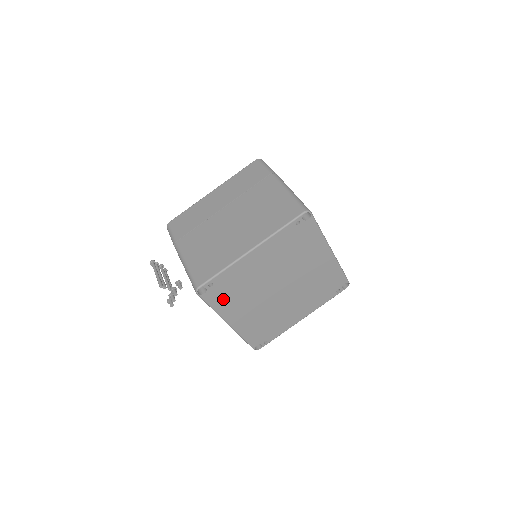
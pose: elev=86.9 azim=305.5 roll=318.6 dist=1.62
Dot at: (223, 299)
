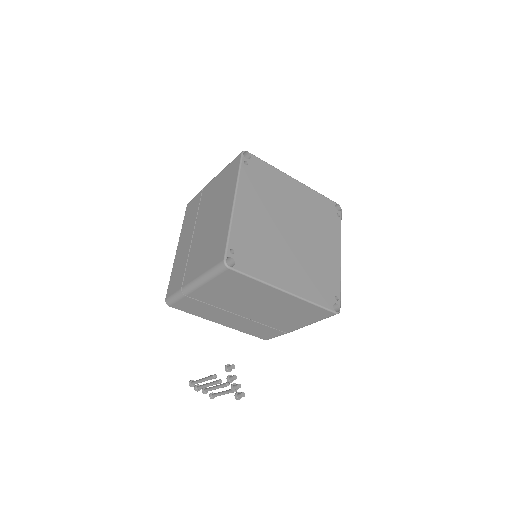
Dot at: (256, 264)
